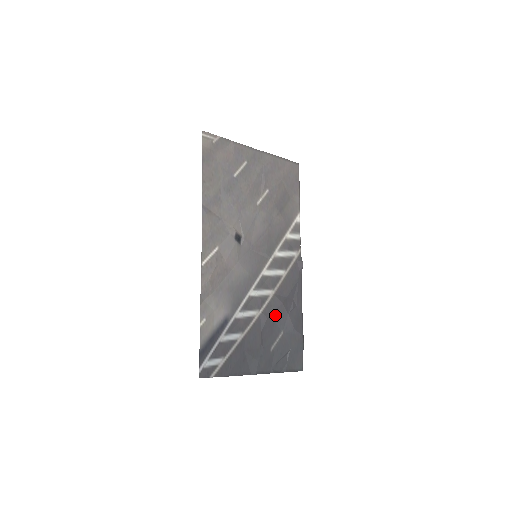
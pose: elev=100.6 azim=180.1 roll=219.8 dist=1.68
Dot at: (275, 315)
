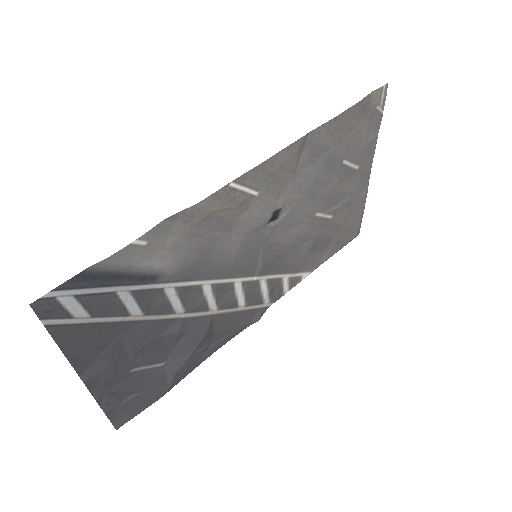
Dot at: (186, 338)
